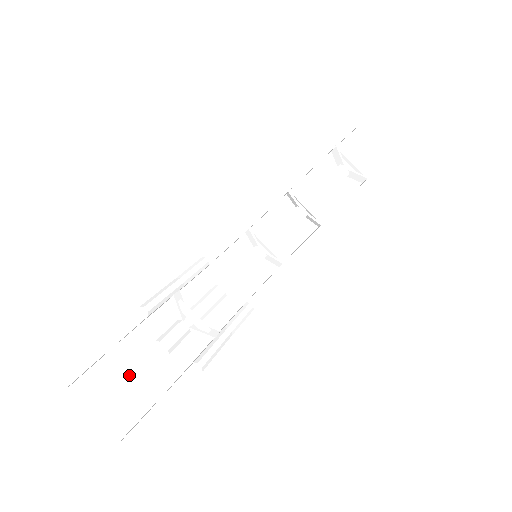
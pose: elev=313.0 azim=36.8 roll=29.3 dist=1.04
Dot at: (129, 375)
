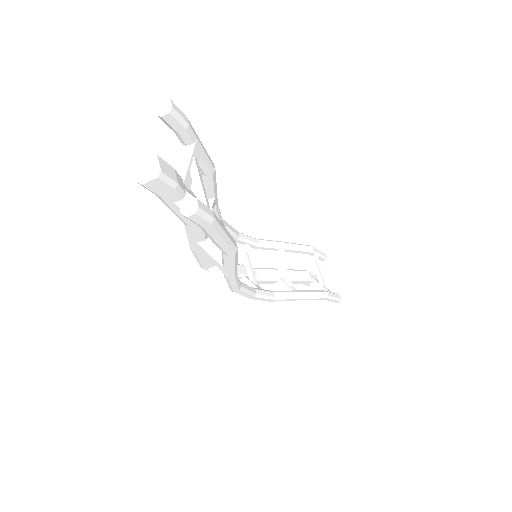
Dot at: (186, 185)
